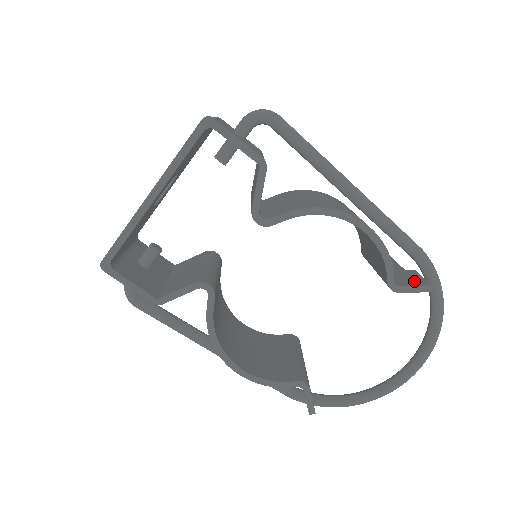
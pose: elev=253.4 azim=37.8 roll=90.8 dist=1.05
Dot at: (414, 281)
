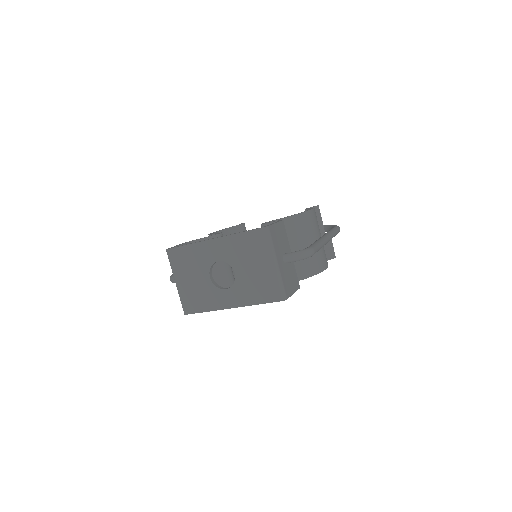
Dot at: (329, 254)
